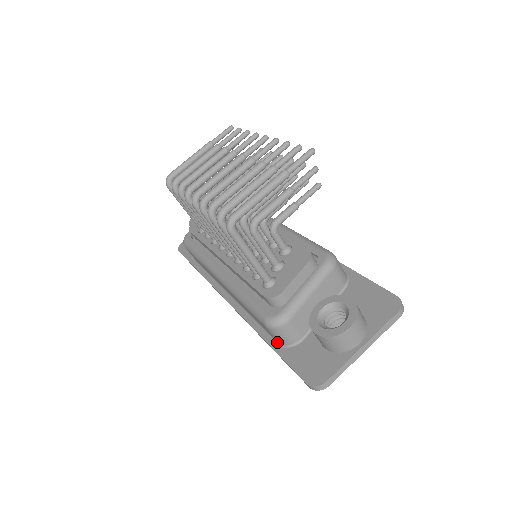
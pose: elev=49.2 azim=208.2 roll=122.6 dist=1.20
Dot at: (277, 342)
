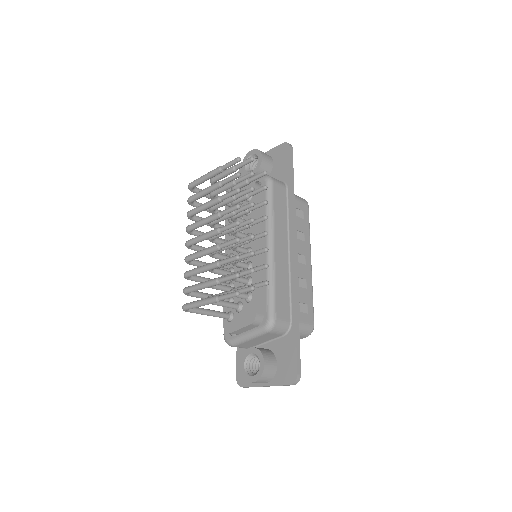
Dot at: occluded
